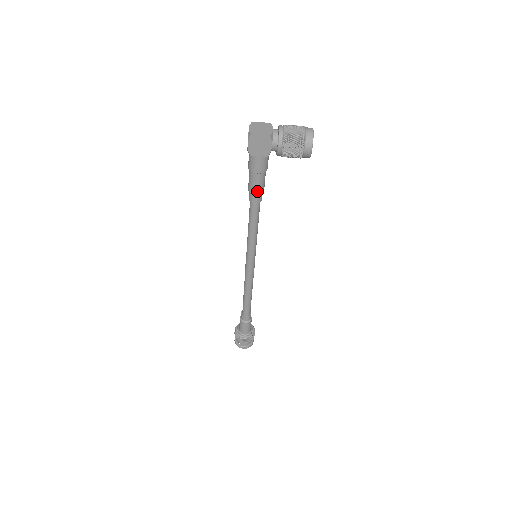
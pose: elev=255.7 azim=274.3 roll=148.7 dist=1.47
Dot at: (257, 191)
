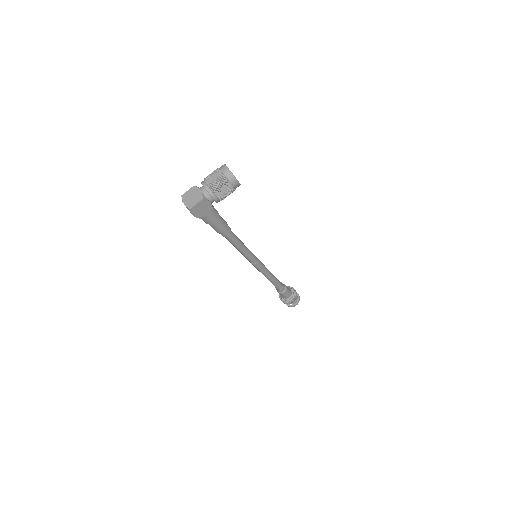
Dot at: (223, 229)
